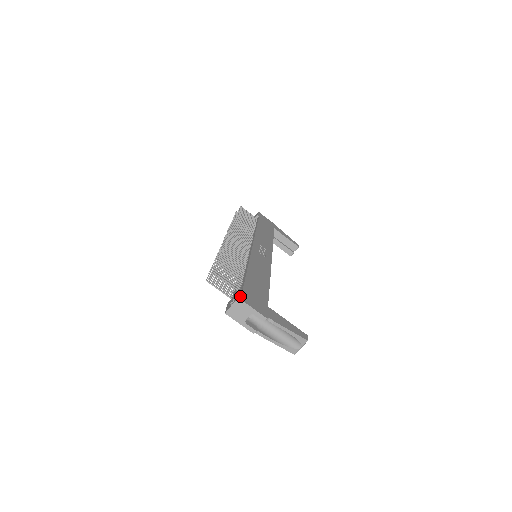
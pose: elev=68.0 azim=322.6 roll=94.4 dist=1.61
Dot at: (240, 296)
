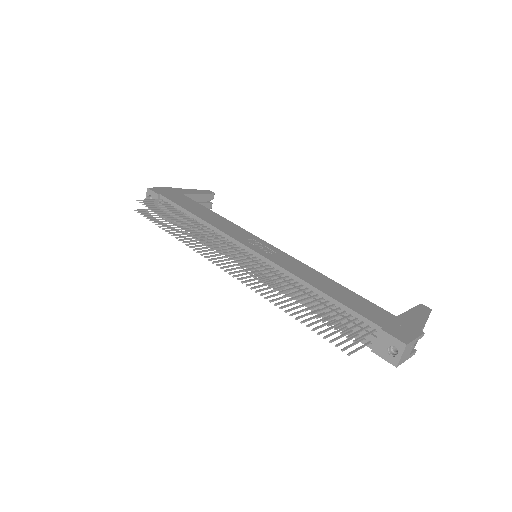
Dot at: (401, 340)
